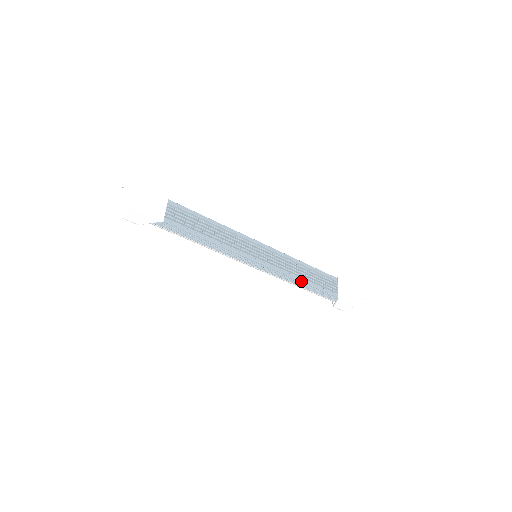
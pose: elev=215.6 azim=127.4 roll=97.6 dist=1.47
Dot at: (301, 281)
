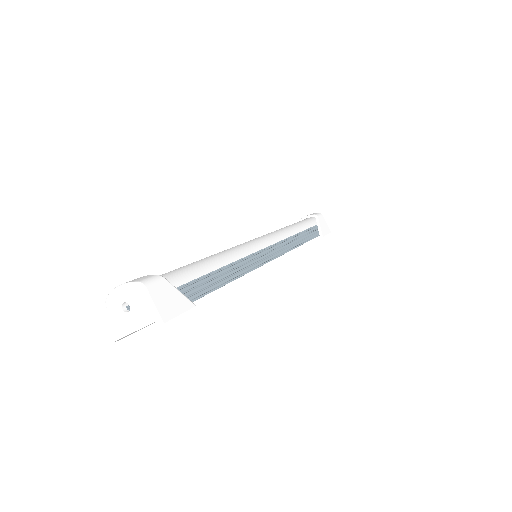
Dot at: occluded
